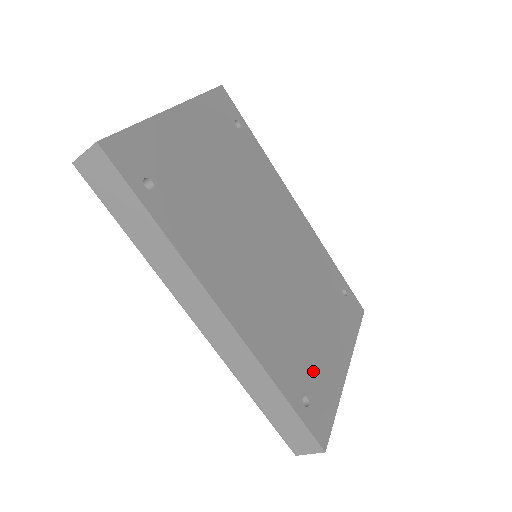
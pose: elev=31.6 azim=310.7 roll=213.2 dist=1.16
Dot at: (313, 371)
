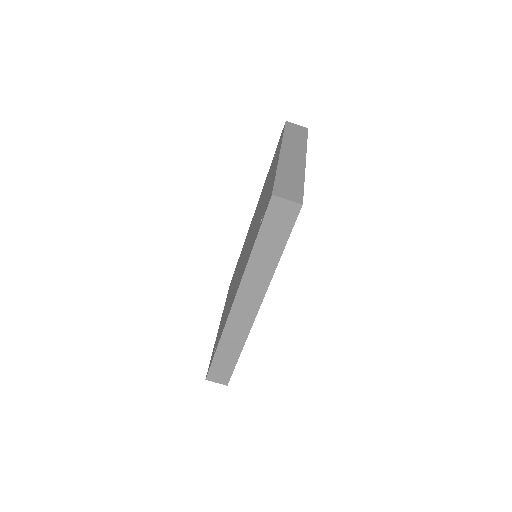
Dot at: occluded
